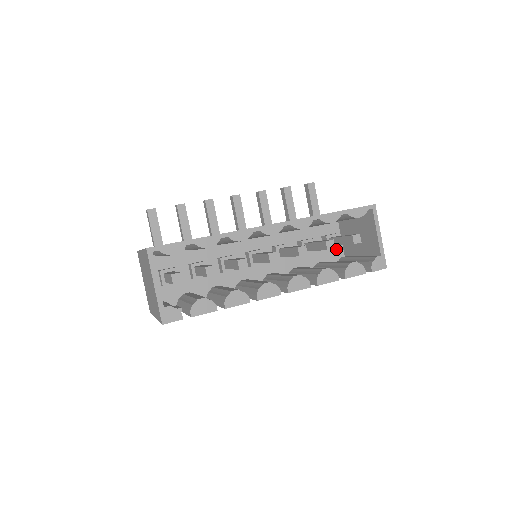
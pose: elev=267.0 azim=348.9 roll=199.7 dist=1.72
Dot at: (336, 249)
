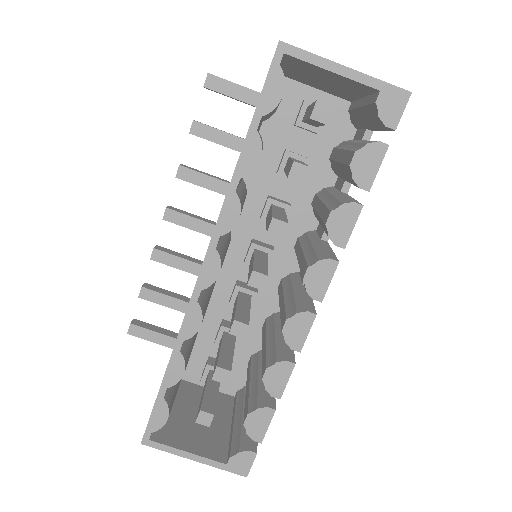
Dot at: occluded
